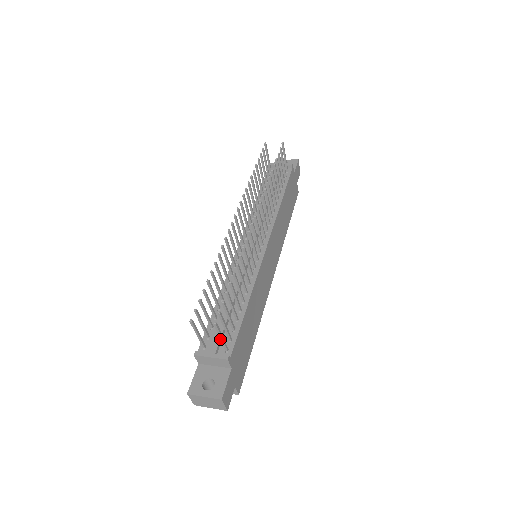
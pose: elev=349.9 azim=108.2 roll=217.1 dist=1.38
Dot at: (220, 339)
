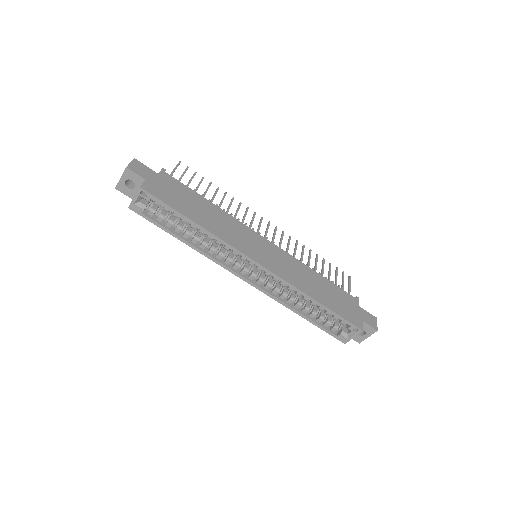
Dot at: (173, 171)
